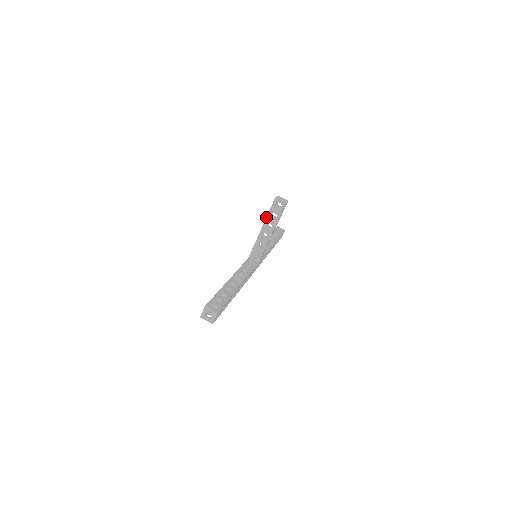
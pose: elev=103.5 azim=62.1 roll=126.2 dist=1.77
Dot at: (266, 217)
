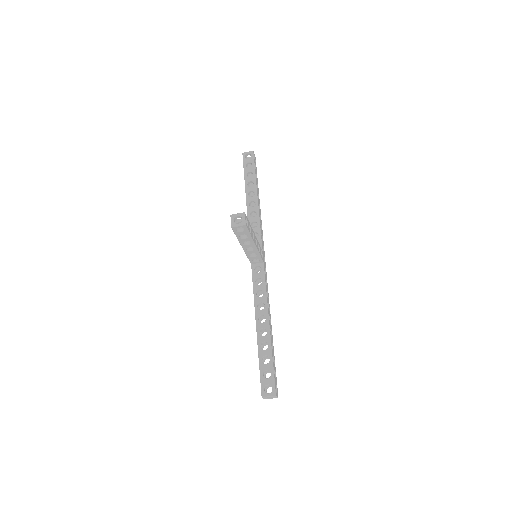
Dot at: occluded
